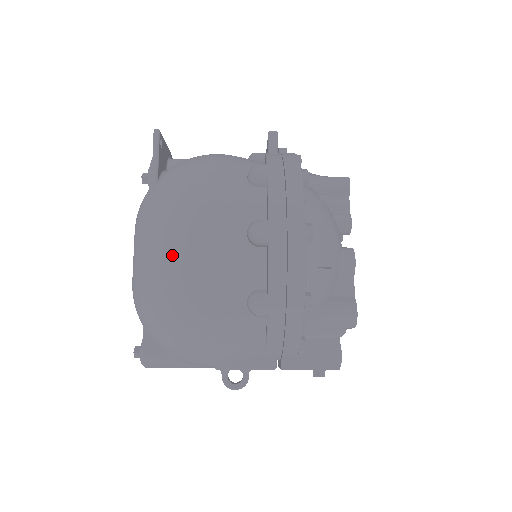
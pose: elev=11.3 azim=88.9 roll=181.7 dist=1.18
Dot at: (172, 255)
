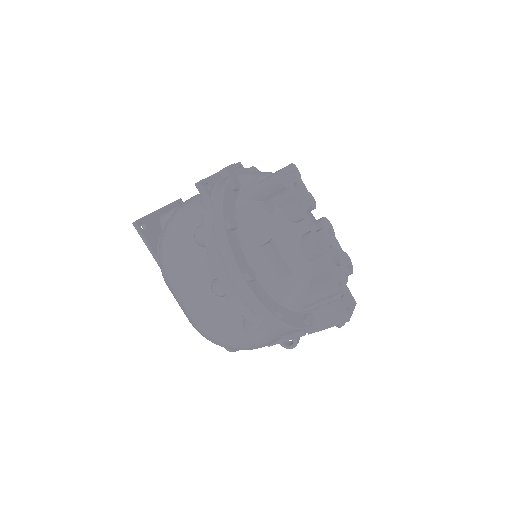
Dot at: (189, 311)
